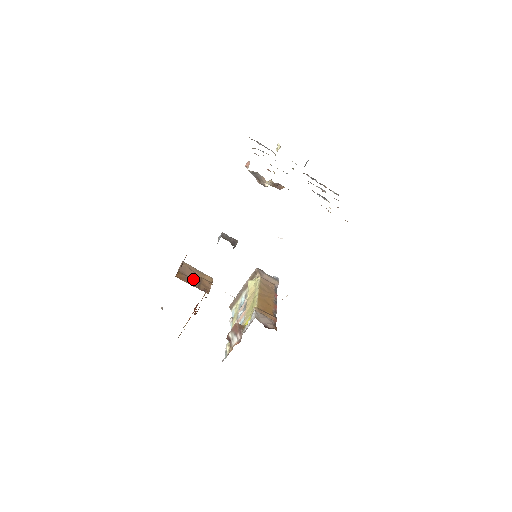
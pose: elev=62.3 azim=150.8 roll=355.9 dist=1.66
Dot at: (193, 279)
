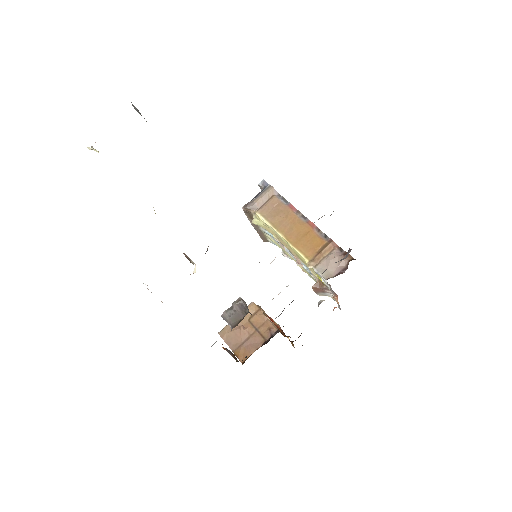
Dot at: (249, 337)
